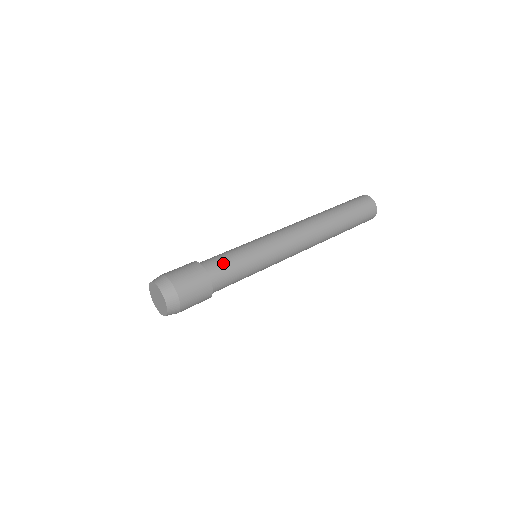
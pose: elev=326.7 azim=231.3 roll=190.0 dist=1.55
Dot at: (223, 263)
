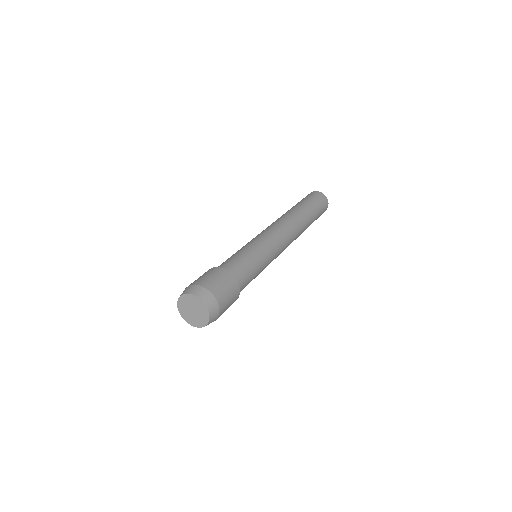
Dot at: (248, 275)
